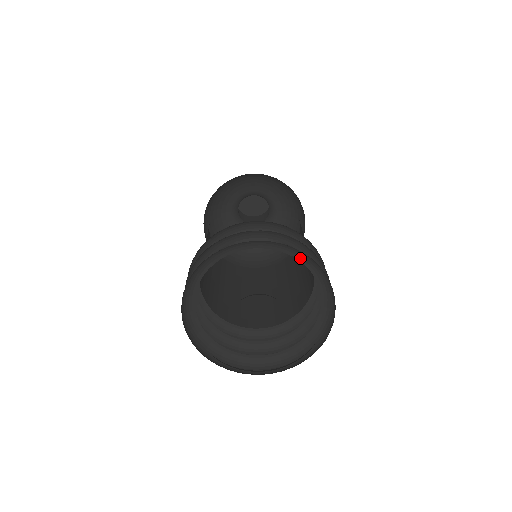
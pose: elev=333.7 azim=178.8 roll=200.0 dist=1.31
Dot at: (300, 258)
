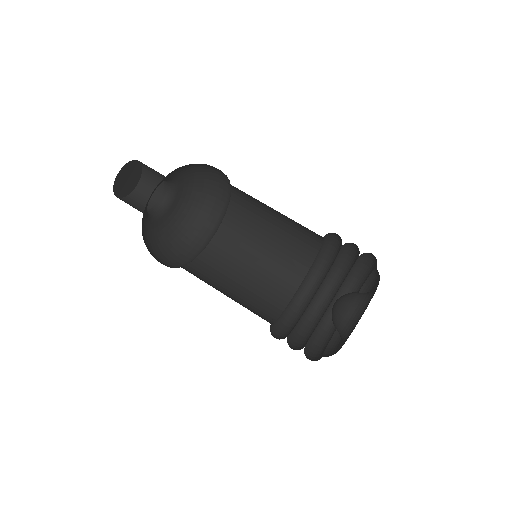
Dot at: occluded
